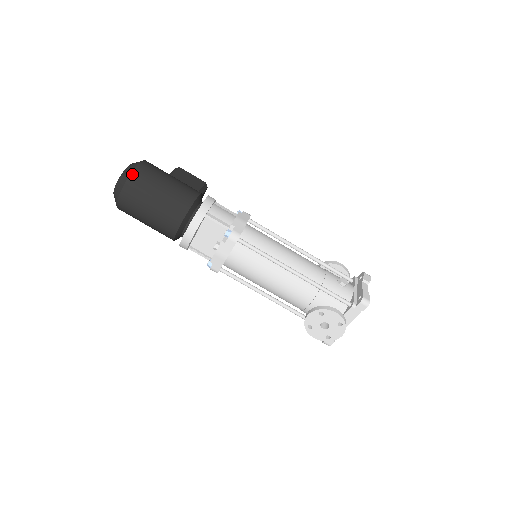
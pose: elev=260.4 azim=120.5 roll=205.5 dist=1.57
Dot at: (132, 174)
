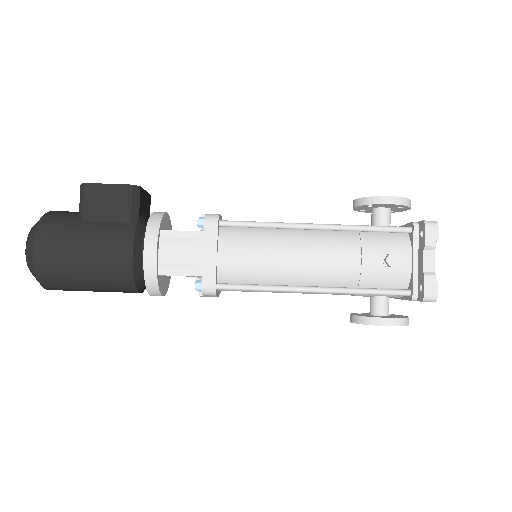
Dot at: (37, 275)
